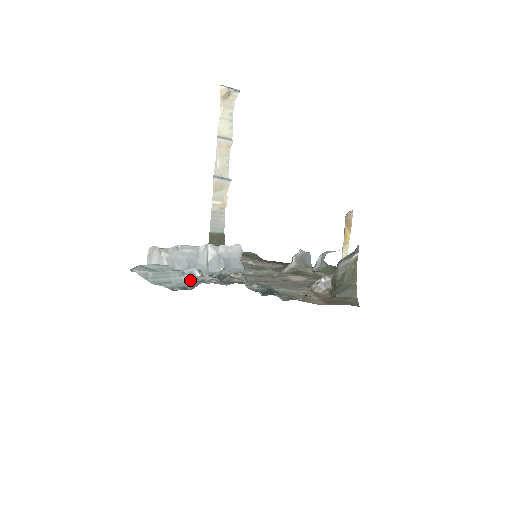
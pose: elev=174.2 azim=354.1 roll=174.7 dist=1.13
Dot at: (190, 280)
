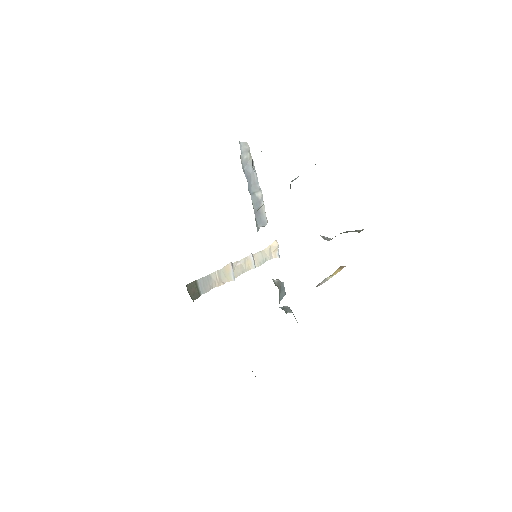
Dot at: occluded
